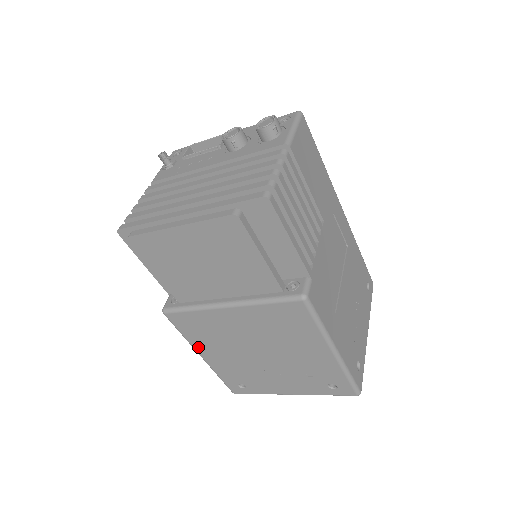
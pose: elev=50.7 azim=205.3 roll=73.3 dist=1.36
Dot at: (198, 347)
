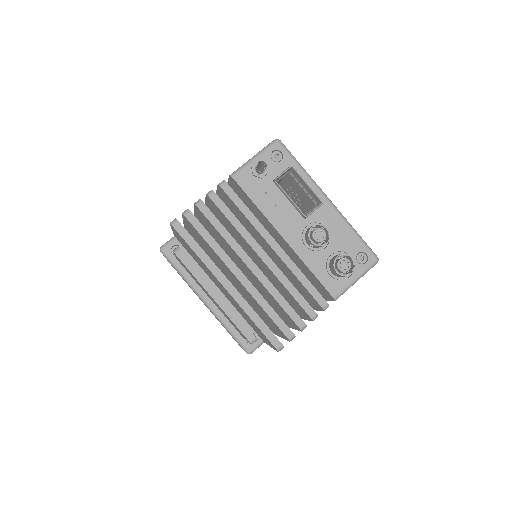
Dot at: occluded
